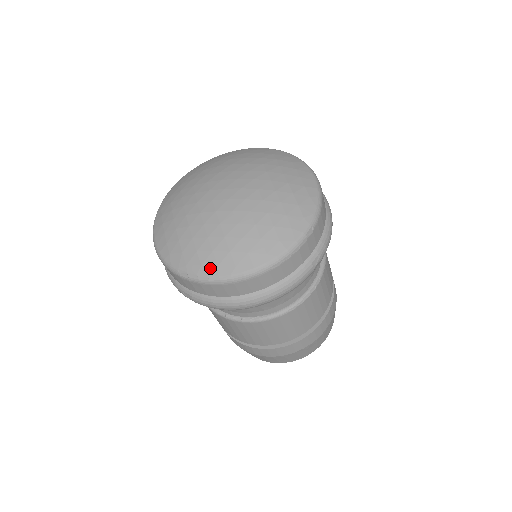
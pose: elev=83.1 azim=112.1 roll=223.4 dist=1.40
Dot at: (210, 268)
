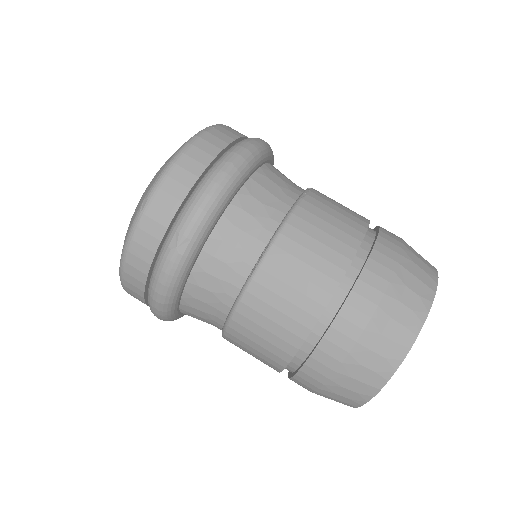
Dot at: (158, 174)
